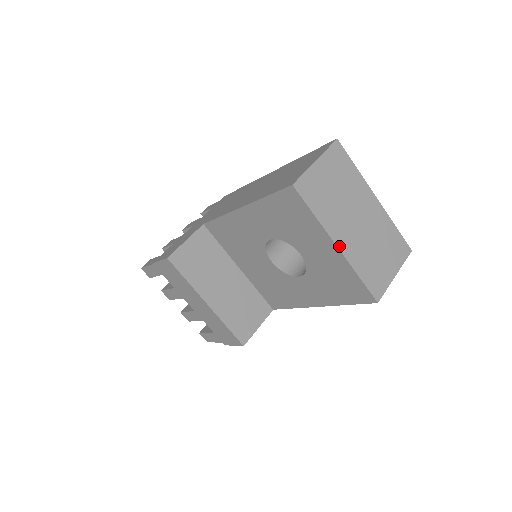
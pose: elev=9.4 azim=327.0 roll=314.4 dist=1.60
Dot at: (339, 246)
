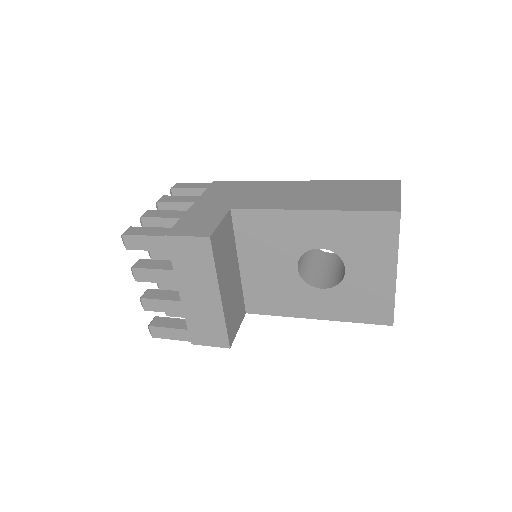
Dot at: occluded
